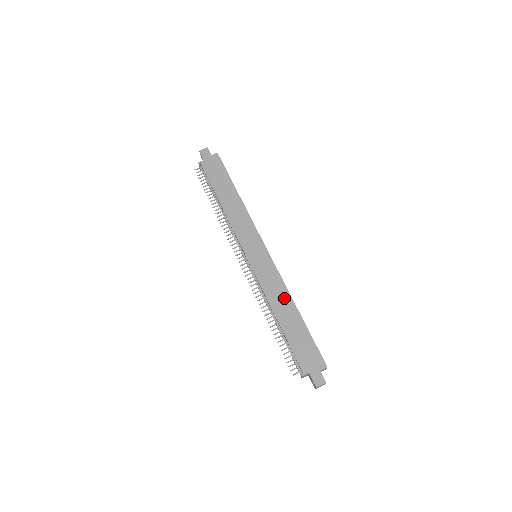
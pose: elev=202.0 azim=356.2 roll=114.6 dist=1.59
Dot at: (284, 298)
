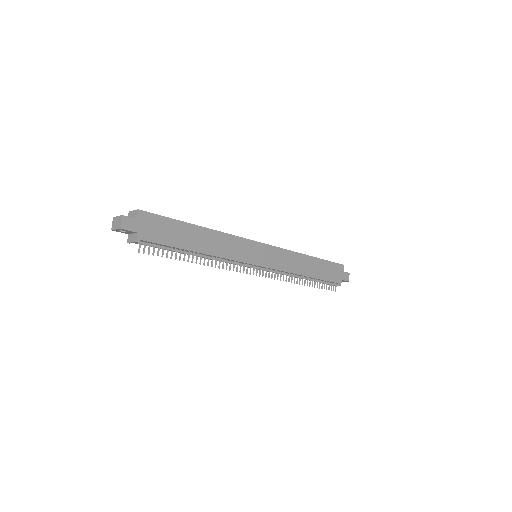
Dot at: (300, 260)
